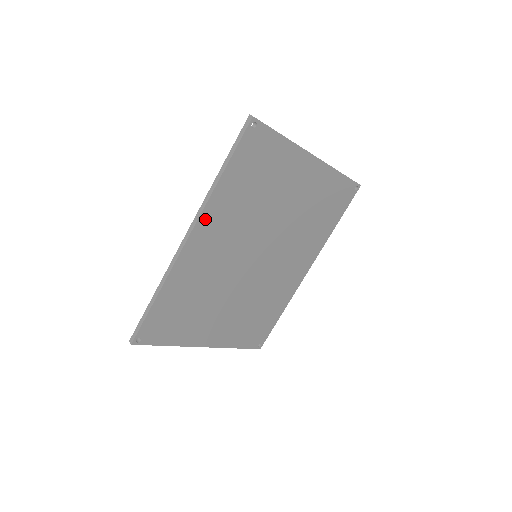
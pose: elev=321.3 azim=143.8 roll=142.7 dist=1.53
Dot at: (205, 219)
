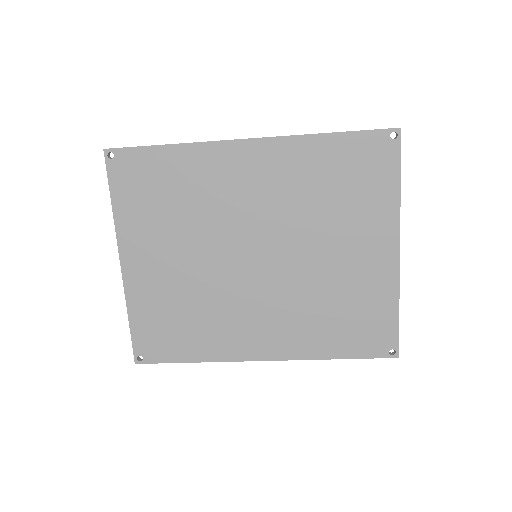
Dot at: (275, 146)
